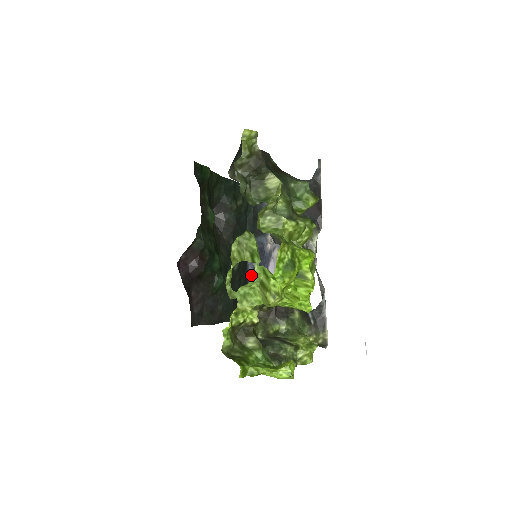
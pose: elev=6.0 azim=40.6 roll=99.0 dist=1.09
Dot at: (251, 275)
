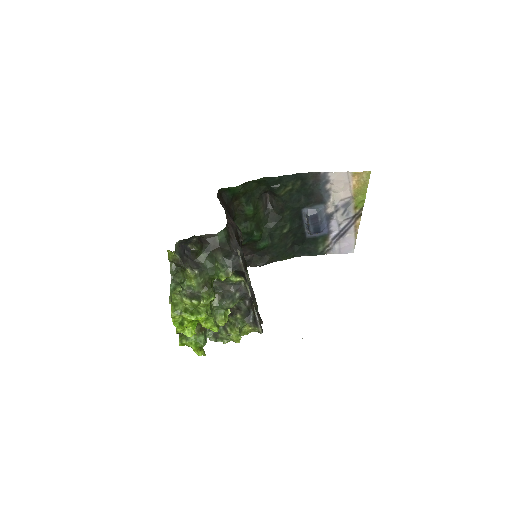
Dot at: (308, 231)
